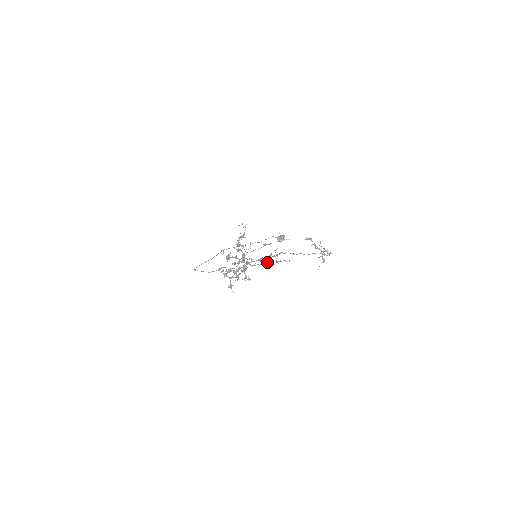
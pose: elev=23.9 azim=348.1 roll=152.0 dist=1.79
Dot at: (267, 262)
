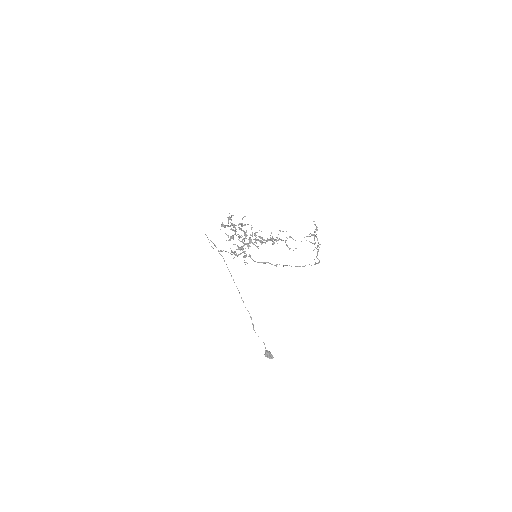
Dot at: (259, 262)
